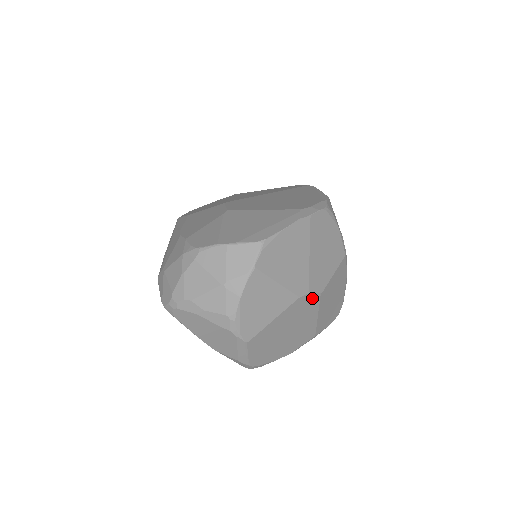
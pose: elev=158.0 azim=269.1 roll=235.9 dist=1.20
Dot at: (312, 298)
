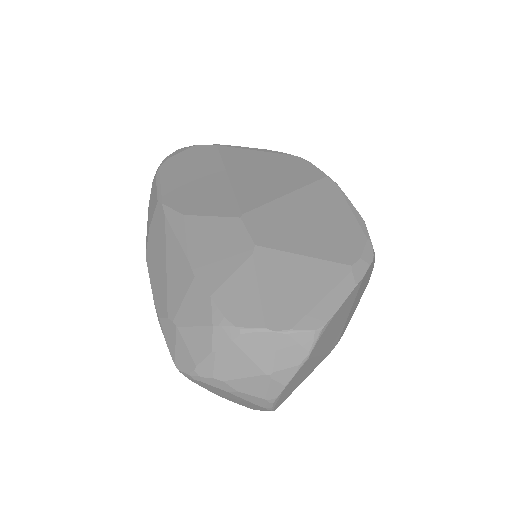
Dot at: occluded
